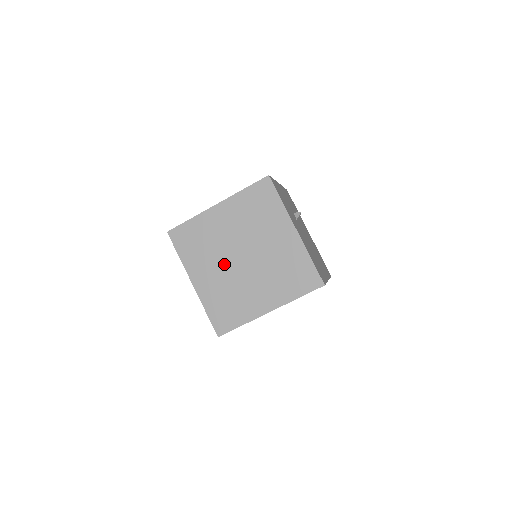
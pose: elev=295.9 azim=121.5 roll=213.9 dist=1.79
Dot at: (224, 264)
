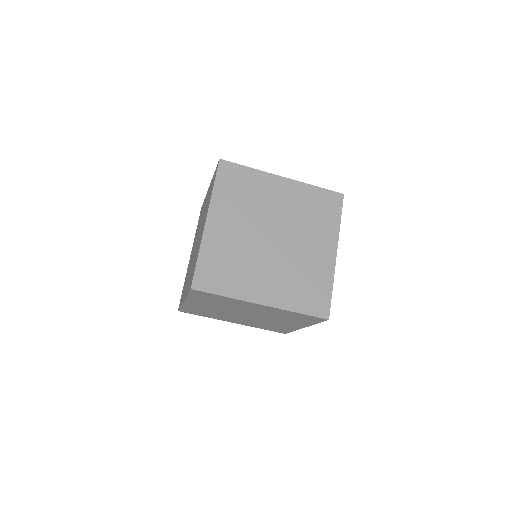
Dot at: (266, 259)
